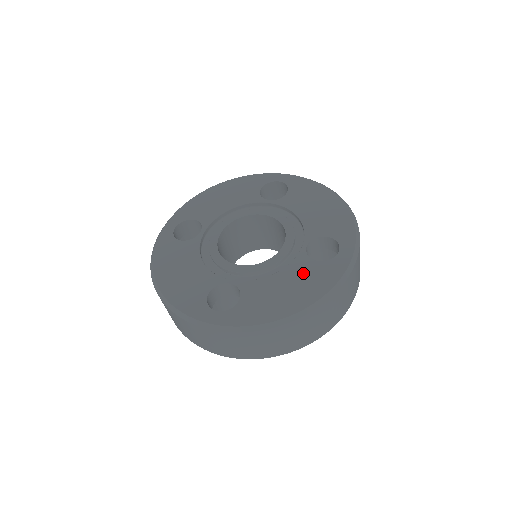
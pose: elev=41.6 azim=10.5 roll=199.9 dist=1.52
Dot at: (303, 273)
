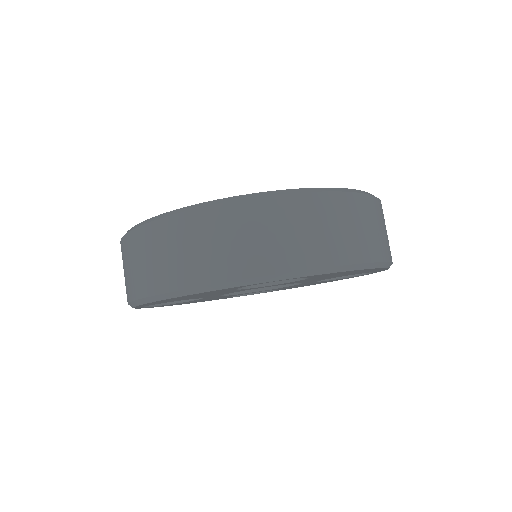
Dot at: occluded
